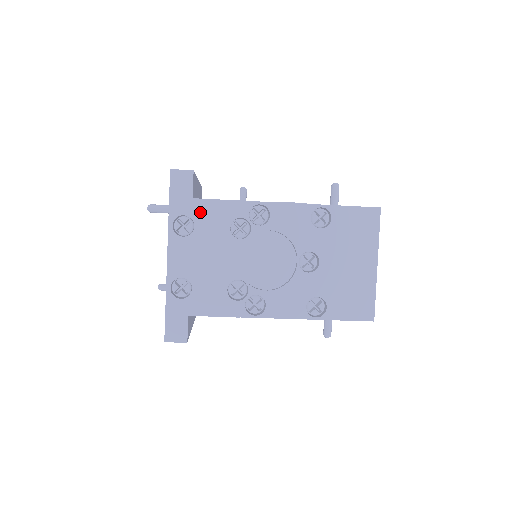
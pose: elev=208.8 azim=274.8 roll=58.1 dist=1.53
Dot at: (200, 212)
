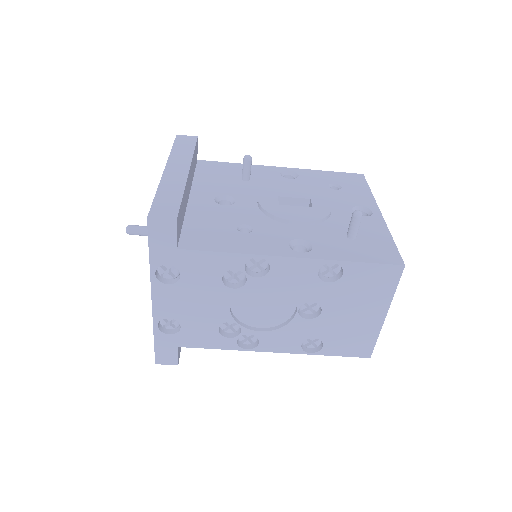
Dot at: (187, 262)
